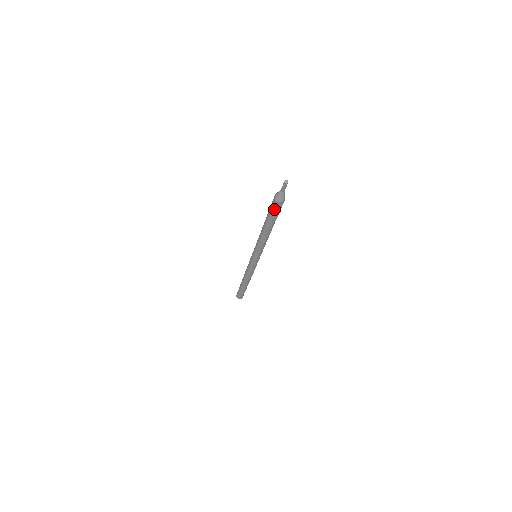
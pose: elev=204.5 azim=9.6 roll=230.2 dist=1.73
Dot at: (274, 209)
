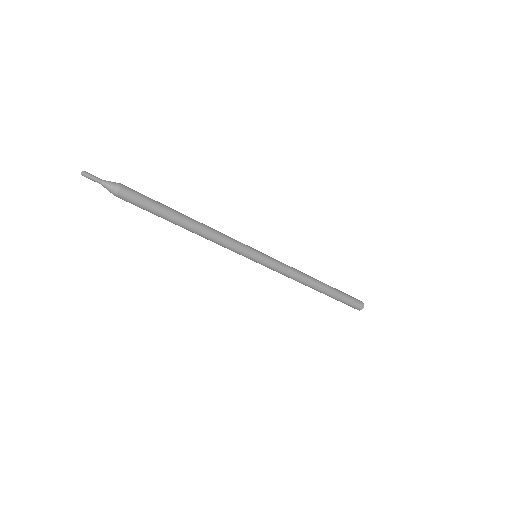
Dot at: occluded
